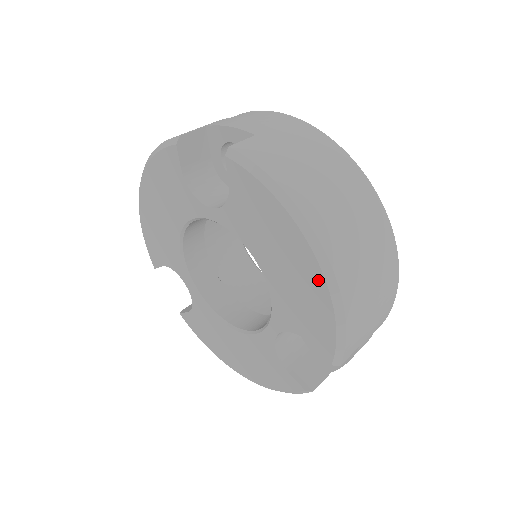
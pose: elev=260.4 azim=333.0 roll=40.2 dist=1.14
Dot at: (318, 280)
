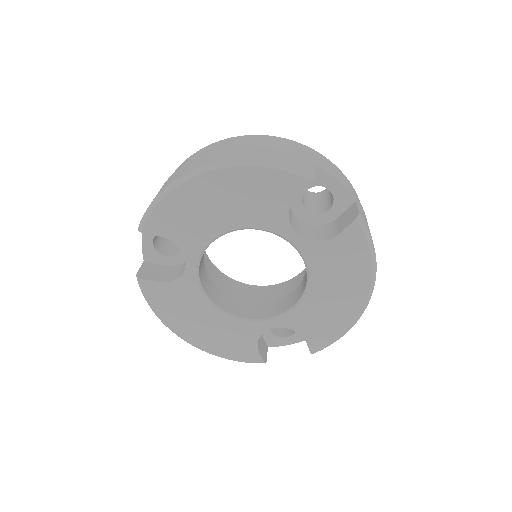
Dot at: (354, 312)
